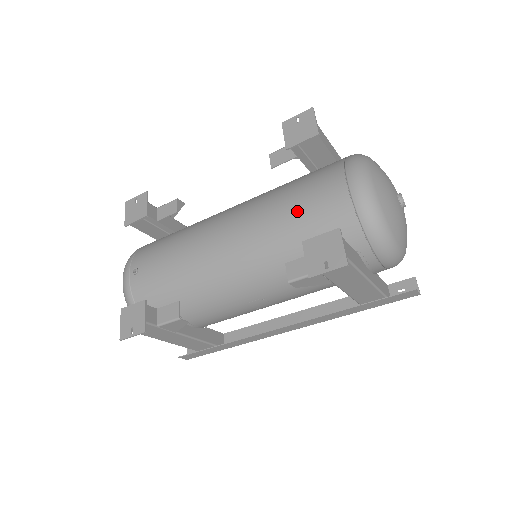
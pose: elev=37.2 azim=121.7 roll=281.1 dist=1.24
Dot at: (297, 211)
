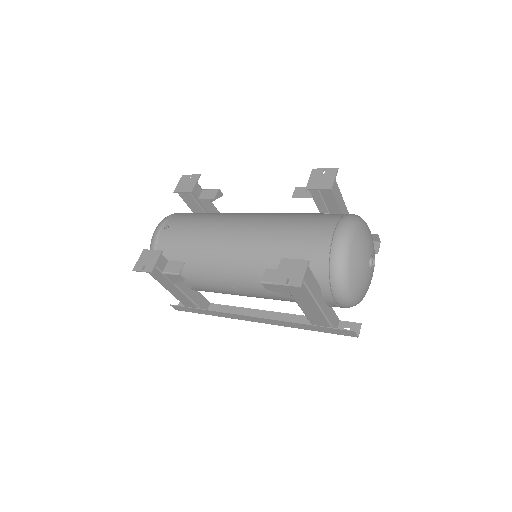
Dot at: (292, 236)
